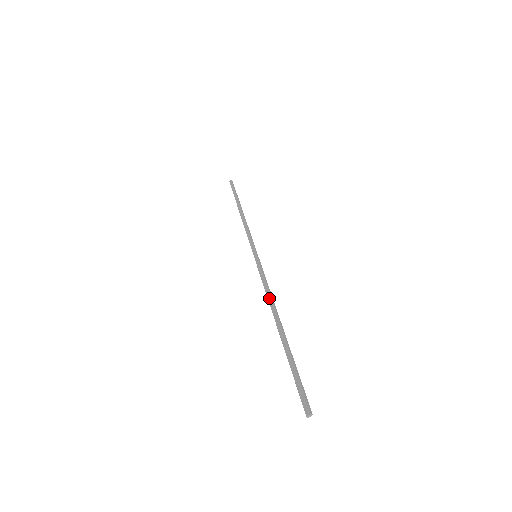
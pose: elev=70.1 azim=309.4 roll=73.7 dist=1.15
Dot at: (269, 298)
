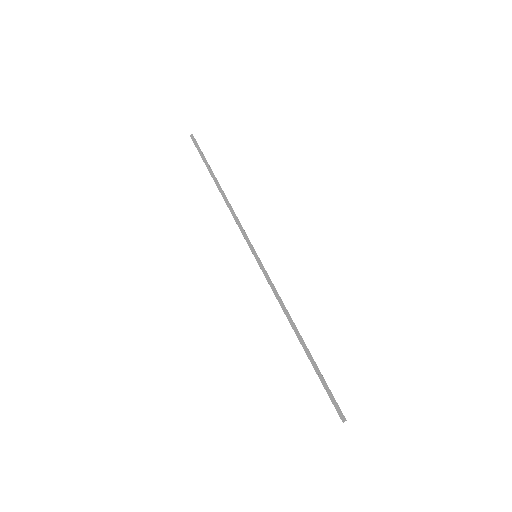
Dot at: (284, 310)
